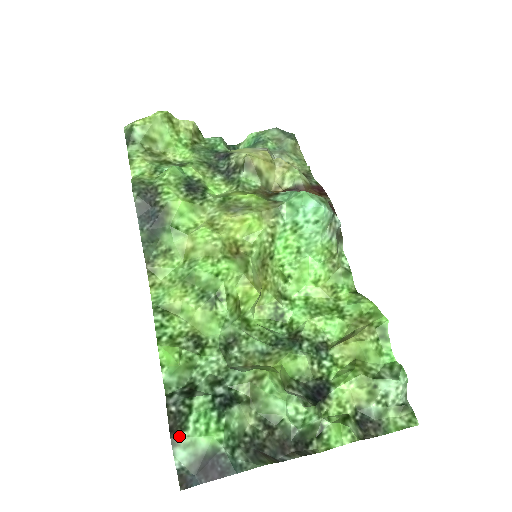
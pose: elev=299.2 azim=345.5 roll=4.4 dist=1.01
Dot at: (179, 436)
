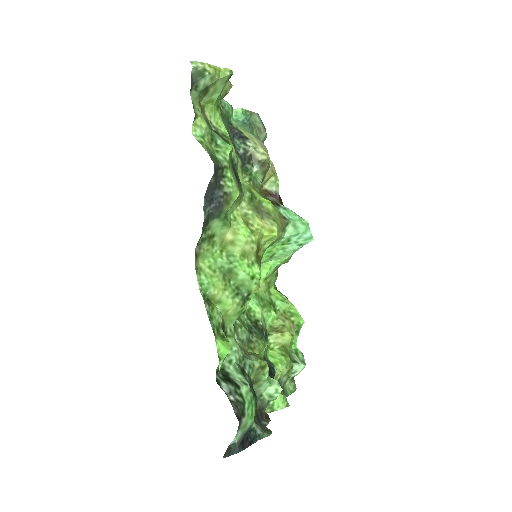
Dot at: (242, 422)
